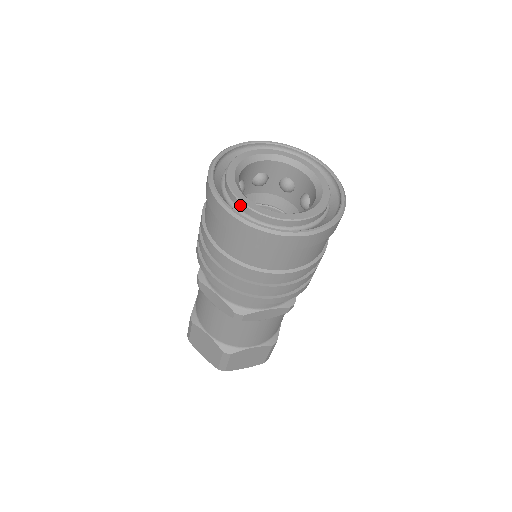
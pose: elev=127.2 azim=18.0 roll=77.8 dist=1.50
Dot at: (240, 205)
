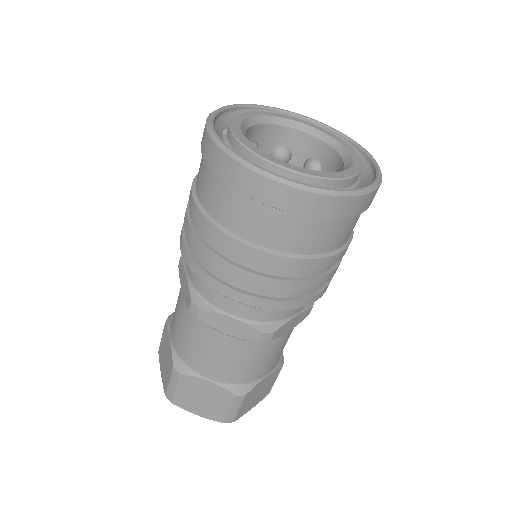
Dot at: (280, 172)
